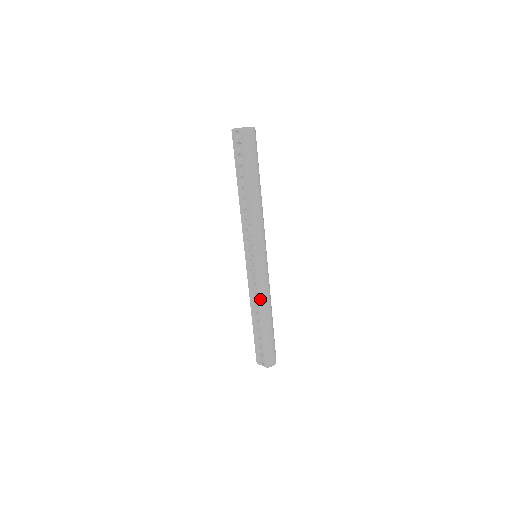
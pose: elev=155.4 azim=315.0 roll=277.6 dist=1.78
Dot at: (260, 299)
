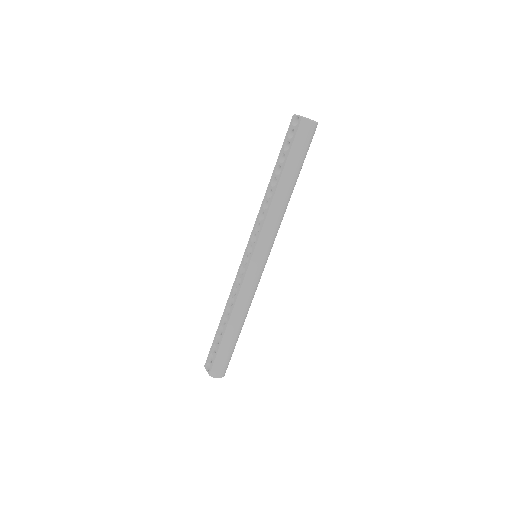
Dot at: (237, 301)
